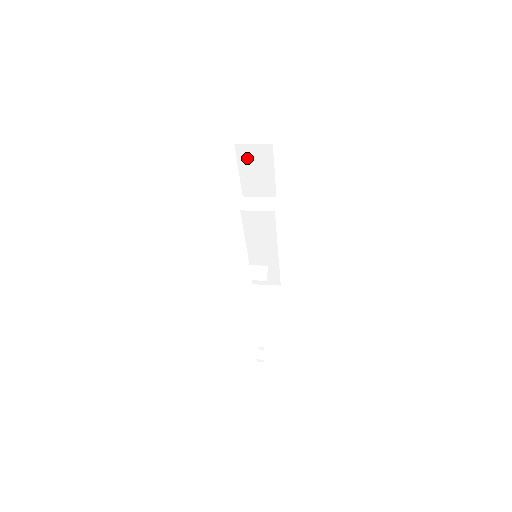
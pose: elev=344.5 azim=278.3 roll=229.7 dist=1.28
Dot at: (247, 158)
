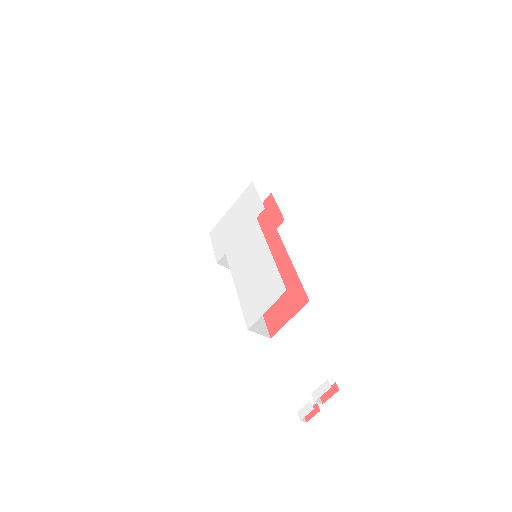
Dot at: occluded
